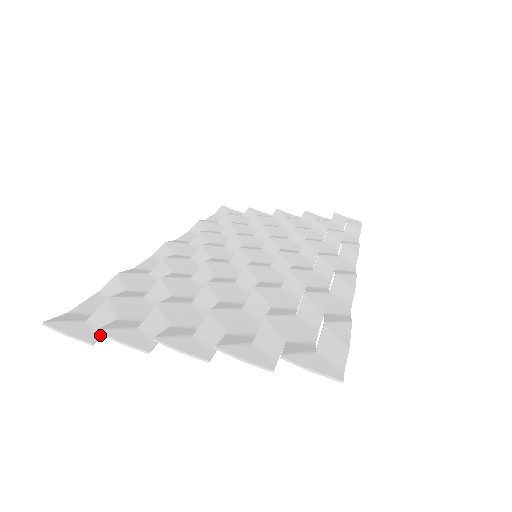
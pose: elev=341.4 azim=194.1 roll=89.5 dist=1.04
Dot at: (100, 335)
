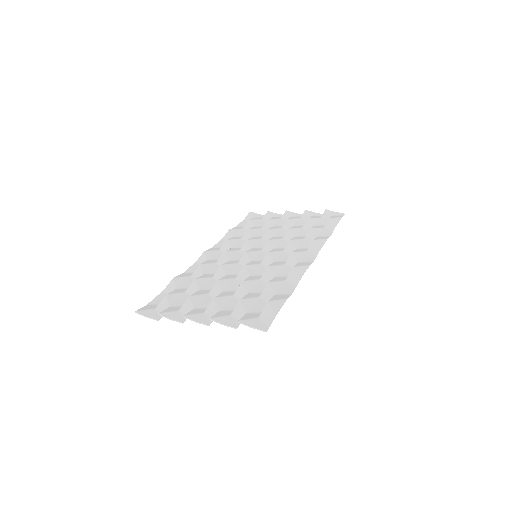
Dot at: occluded
